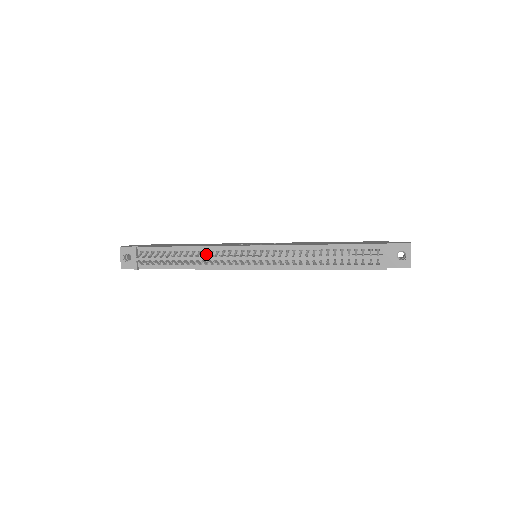
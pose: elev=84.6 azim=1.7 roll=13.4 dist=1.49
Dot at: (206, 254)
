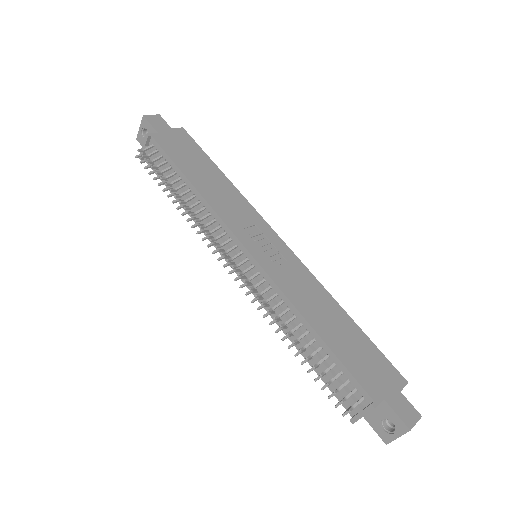
Dot at: (204, 211)
